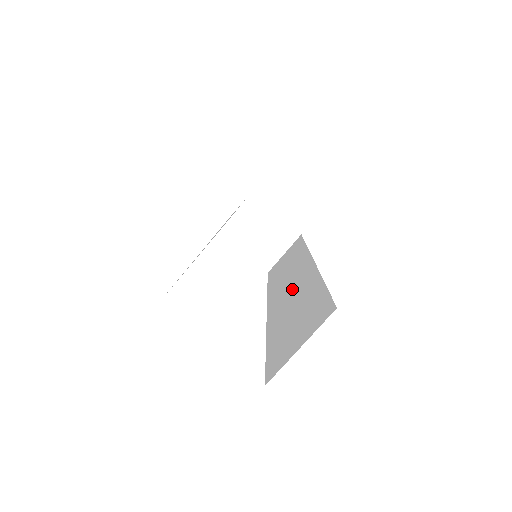
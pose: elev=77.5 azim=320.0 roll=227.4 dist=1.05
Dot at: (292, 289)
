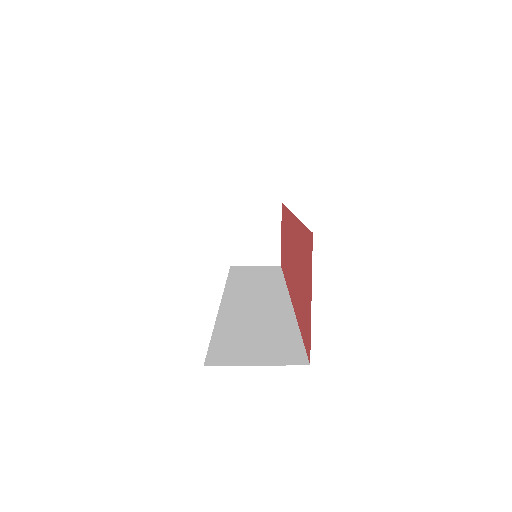
Dot at: (259, 306)
